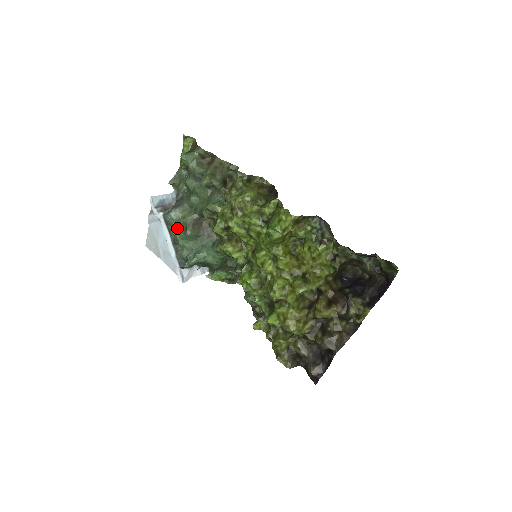
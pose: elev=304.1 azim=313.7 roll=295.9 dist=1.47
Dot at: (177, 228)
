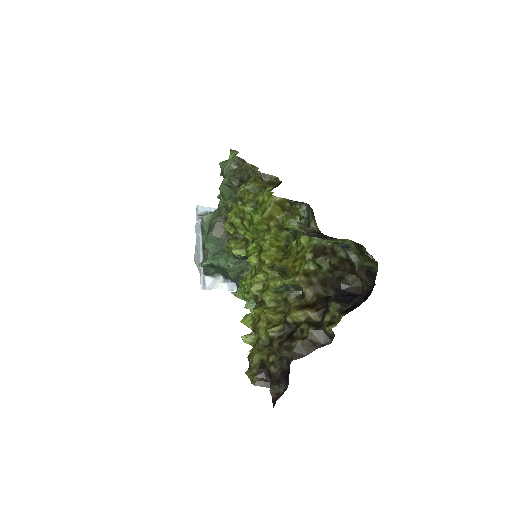
Dot at: (206, 232)
